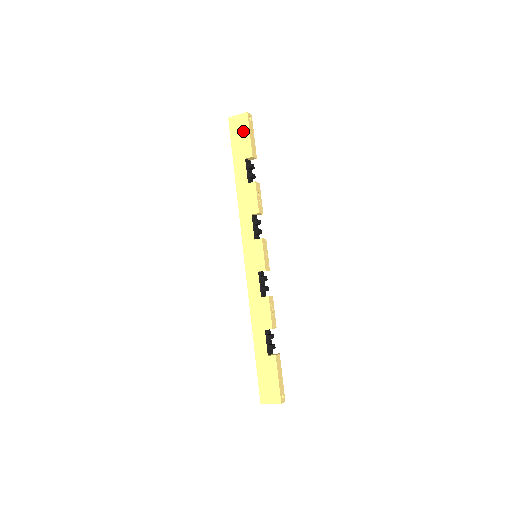
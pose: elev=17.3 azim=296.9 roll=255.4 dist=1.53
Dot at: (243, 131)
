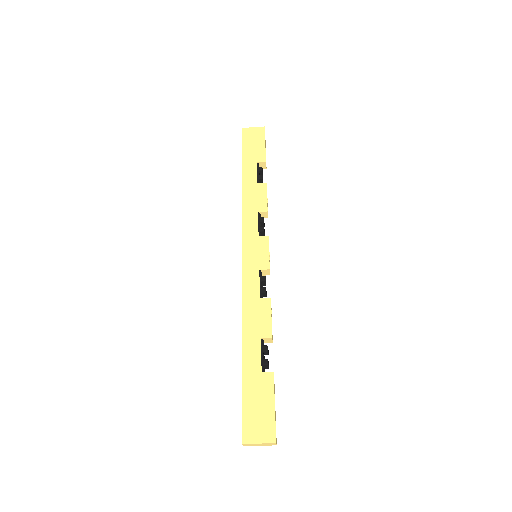
Dot at: (258, 140)
